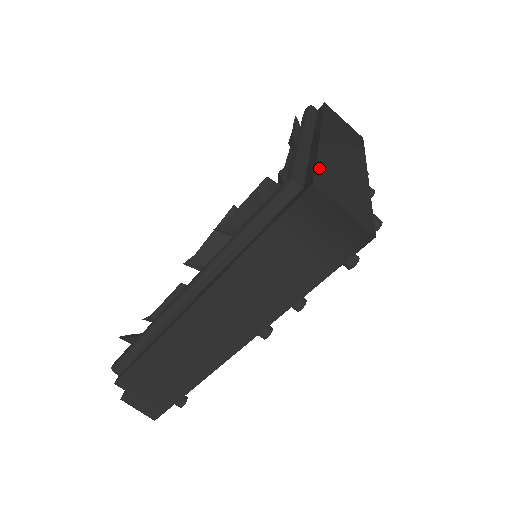
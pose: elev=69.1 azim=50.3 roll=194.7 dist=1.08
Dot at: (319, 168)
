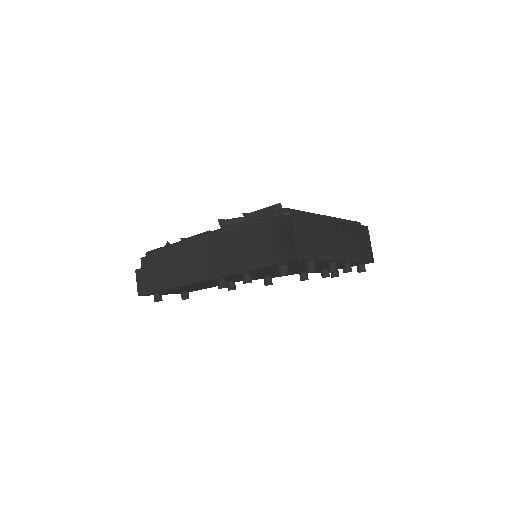
Dot at: (305, 217)
